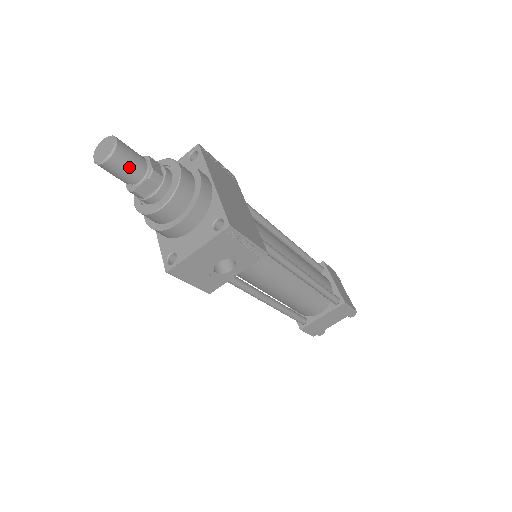
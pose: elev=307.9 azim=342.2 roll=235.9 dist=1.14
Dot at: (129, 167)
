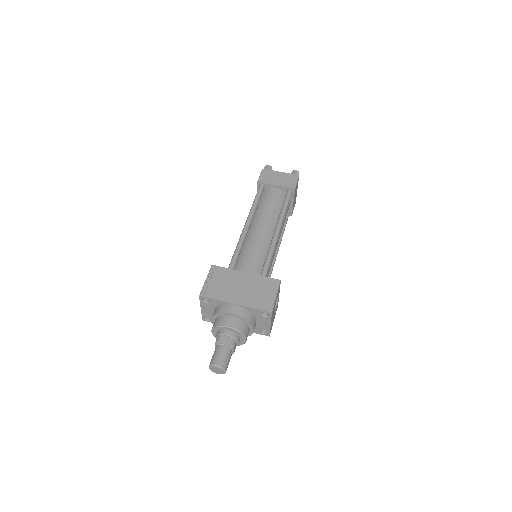
Dot at: (228, 359)
